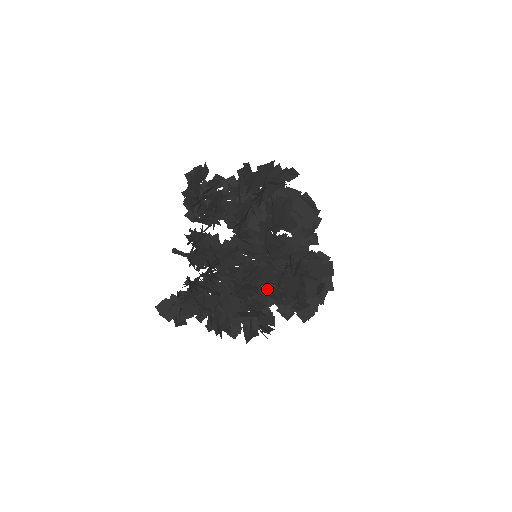
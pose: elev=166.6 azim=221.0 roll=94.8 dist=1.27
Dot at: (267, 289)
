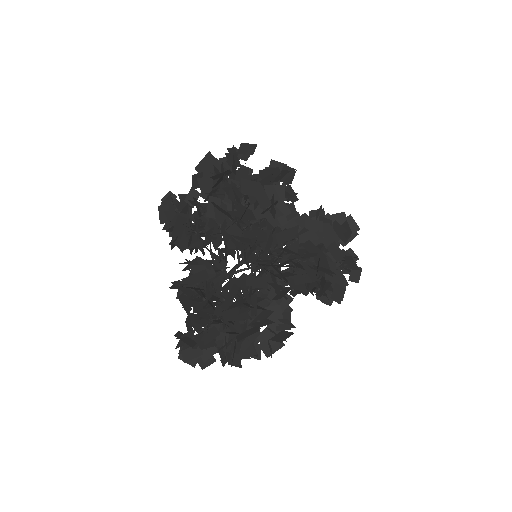
Dot at: (253, 298)
